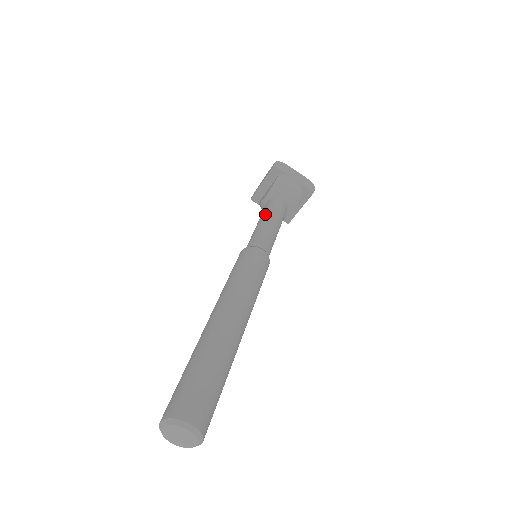
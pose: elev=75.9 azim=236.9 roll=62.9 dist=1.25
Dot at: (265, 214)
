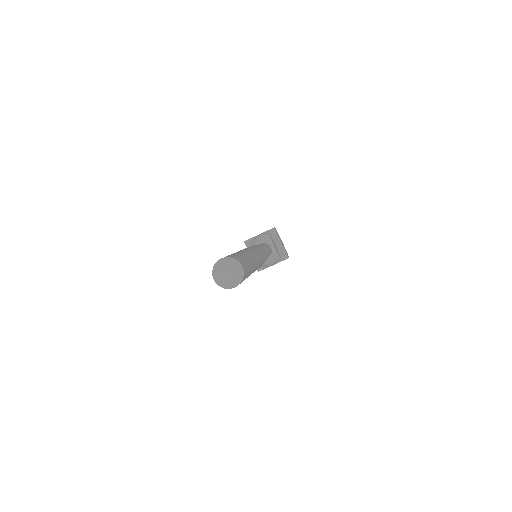
Dot at: occluded
